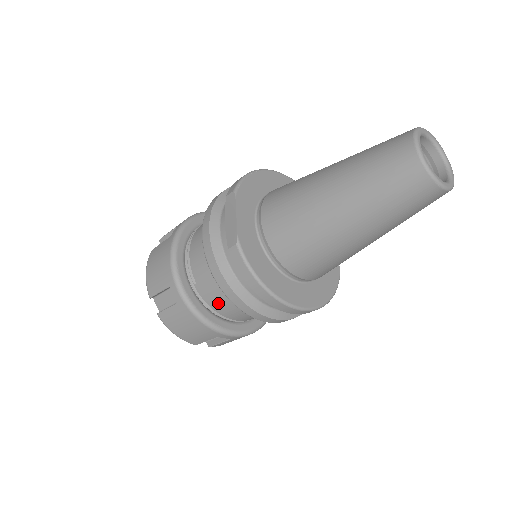
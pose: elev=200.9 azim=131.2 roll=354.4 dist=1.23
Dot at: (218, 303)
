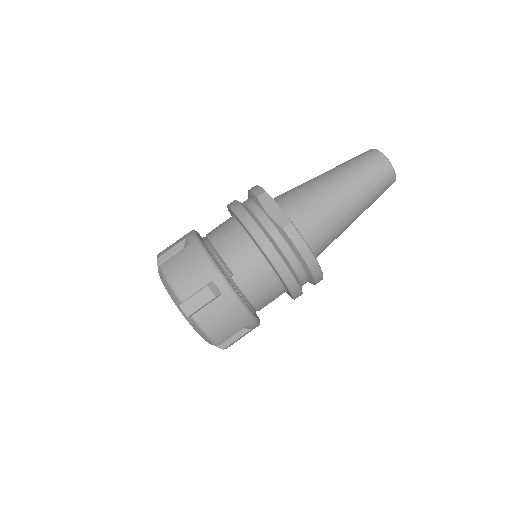
Dot at: (254, 289)
